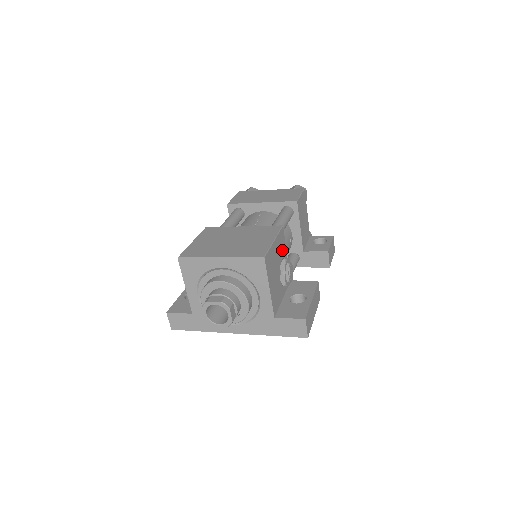
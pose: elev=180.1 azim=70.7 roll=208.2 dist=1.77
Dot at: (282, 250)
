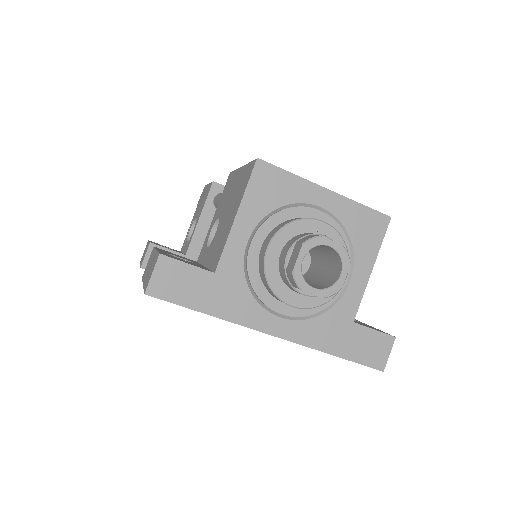
Dot at: occluded
